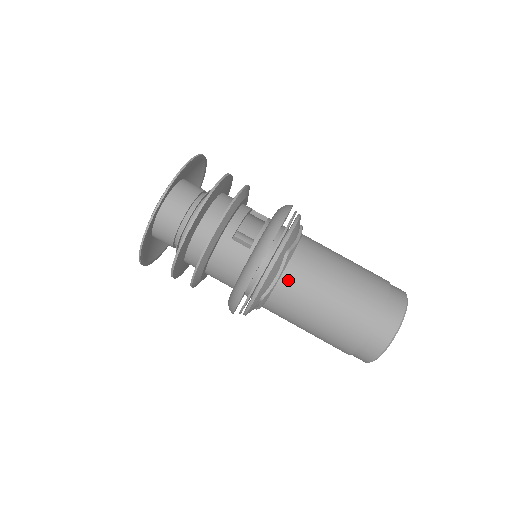
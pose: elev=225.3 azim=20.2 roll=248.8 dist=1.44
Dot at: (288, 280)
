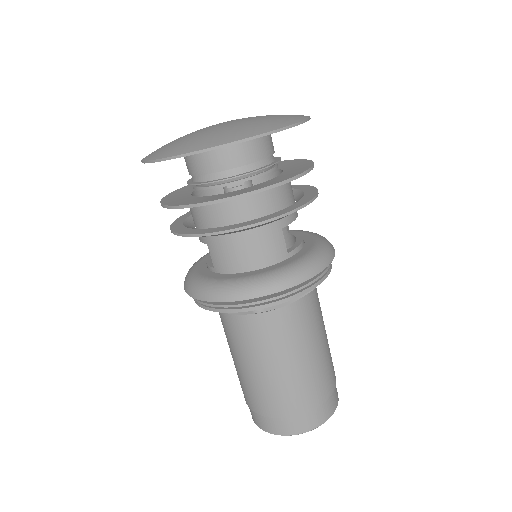
Dot at: (294, 312)
